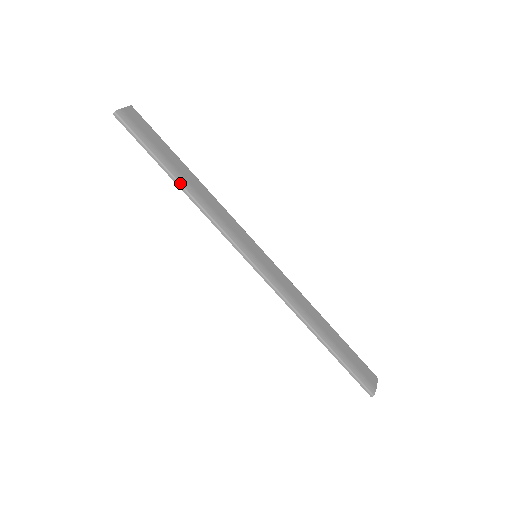
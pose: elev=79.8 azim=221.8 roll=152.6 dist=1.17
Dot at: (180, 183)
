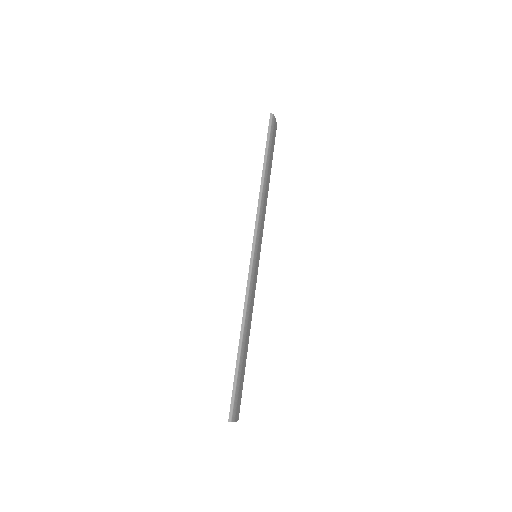
Dot at: (265, 175)
